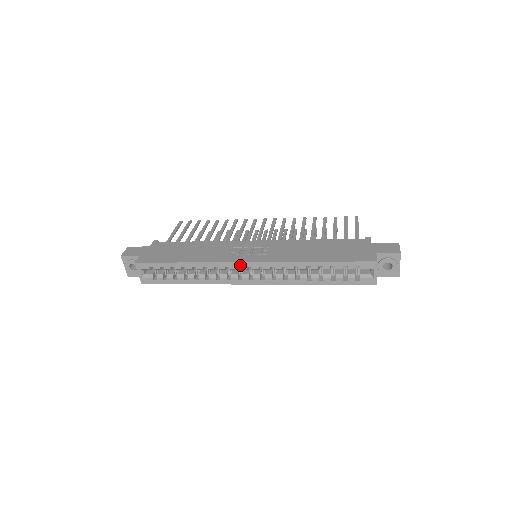
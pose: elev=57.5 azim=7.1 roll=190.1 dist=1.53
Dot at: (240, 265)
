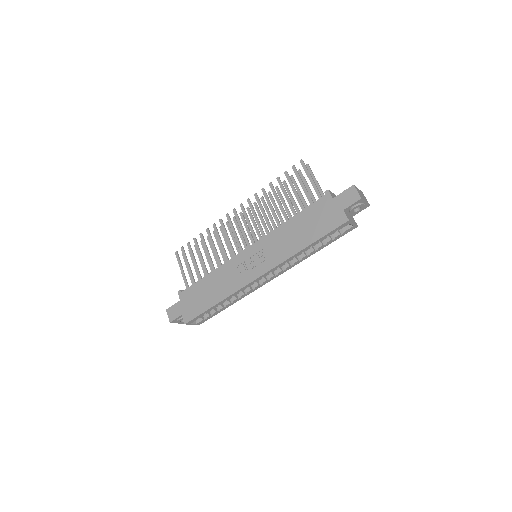
Dot at: (255, 281)
